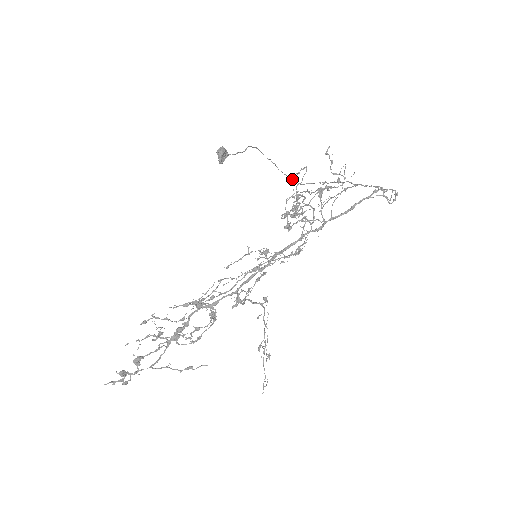
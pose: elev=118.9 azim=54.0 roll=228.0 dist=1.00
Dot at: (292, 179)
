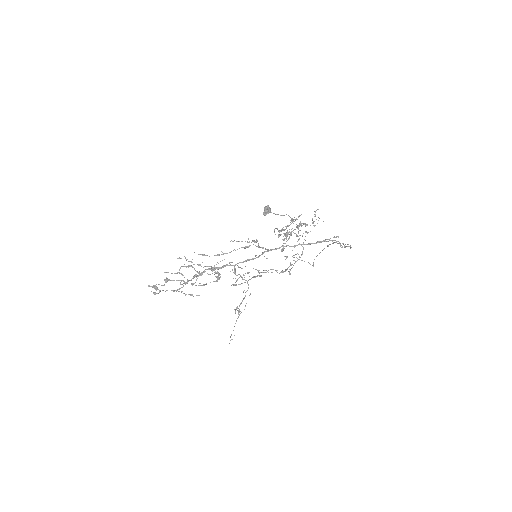
Dot at: occluded
